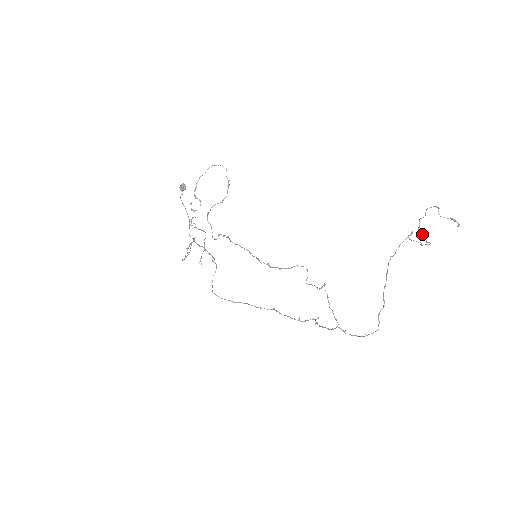
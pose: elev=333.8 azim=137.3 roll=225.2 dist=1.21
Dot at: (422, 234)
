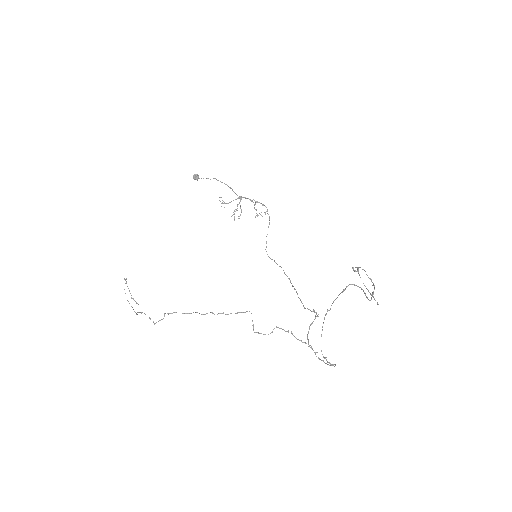
Dot at: (370, 279)
